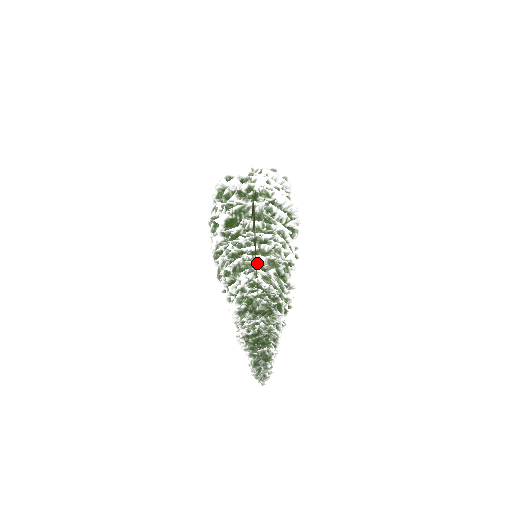
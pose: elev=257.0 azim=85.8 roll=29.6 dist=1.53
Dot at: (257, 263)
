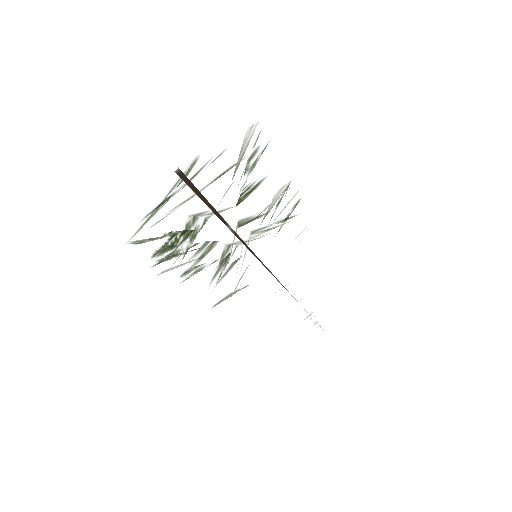
Dot at: occluded
